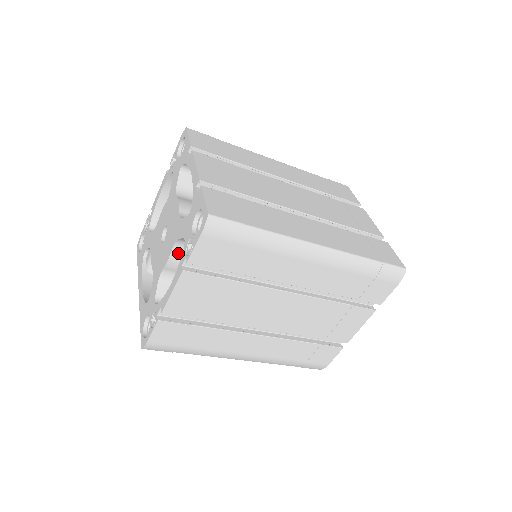
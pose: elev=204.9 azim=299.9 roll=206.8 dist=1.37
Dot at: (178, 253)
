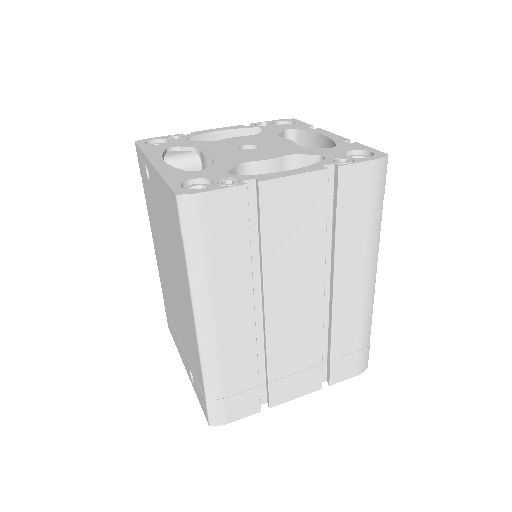
Dot at: (280, 165)
